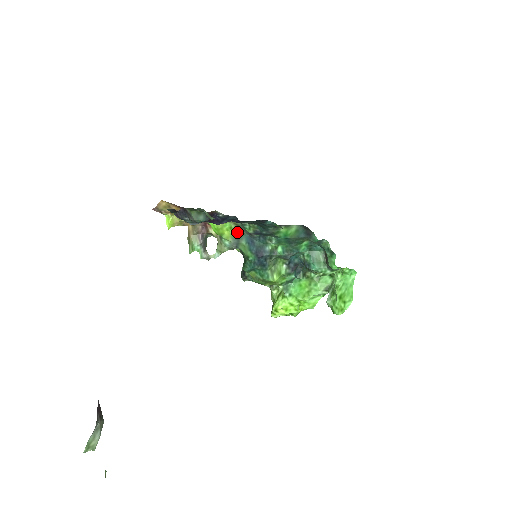
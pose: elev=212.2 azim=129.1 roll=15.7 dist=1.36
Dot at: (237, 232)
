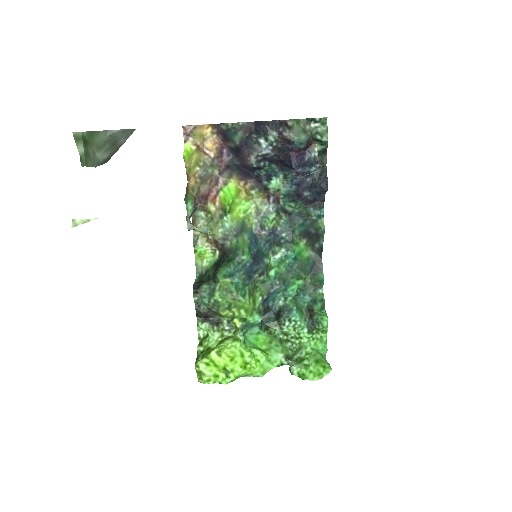
Dot at: (246, 222)
